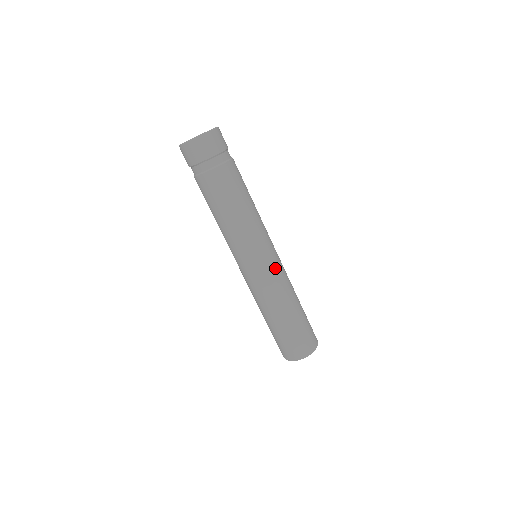
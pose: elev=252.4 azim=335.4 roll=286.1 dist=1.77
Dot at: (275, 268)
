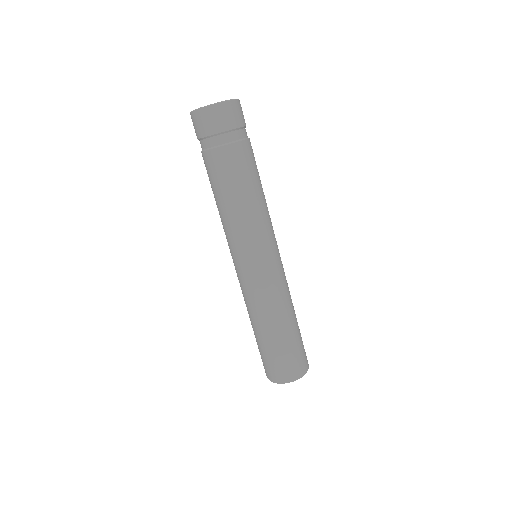
Dot at: (276, 273)
